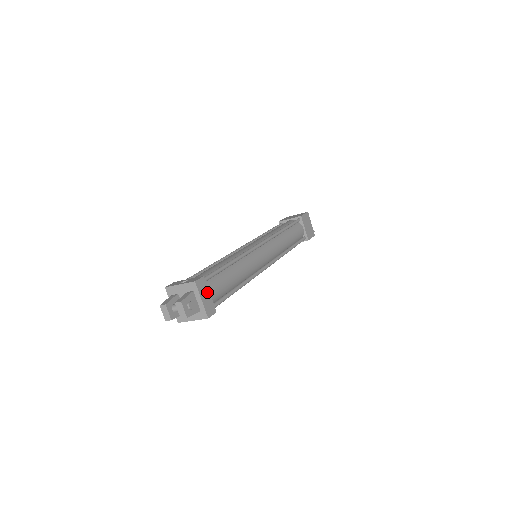
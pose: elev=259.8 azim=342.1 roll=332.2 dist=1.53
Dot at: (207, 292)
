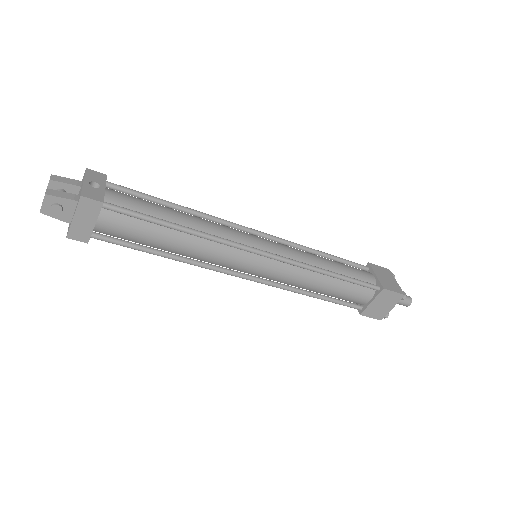
Dot at: (92, 218)
